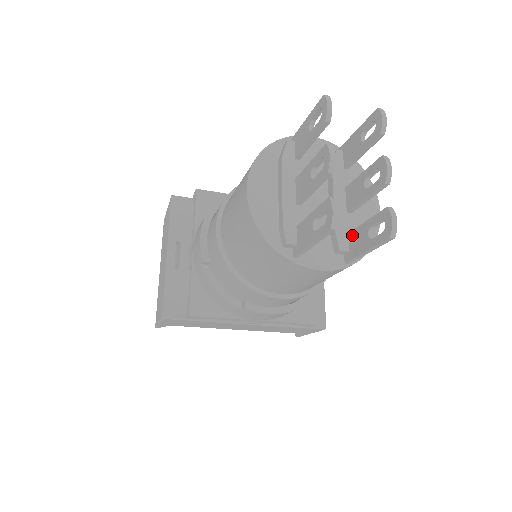
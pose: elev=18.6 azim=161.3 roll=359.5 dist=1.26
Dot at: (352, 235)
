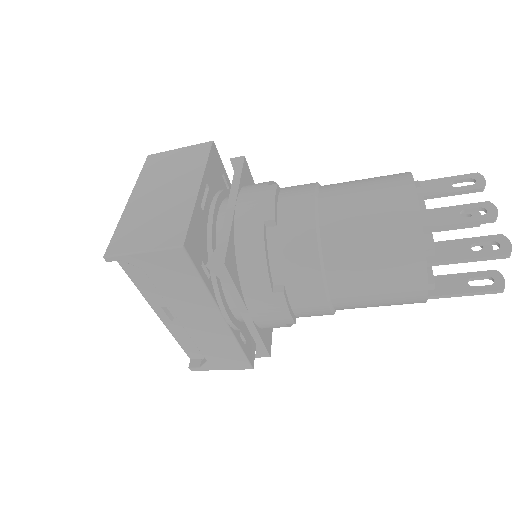
Dot at: (440, 278)
